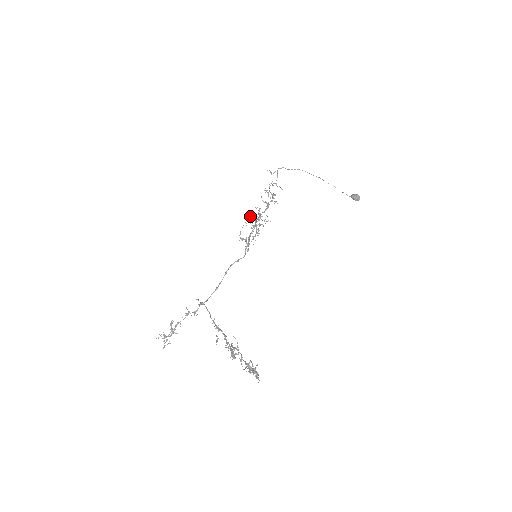
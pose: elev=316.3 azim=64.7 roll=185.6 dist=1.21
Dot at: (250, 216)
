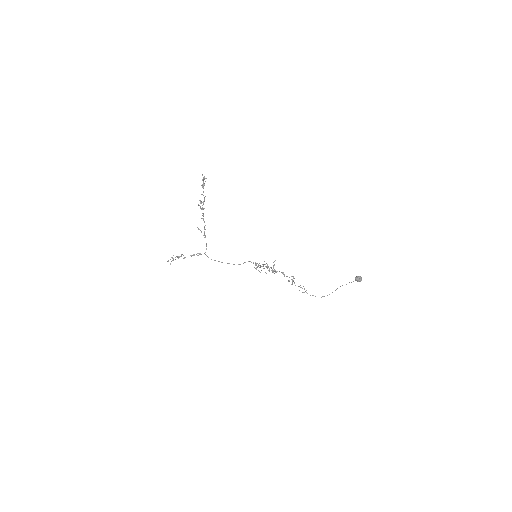
Dot at: occluded
